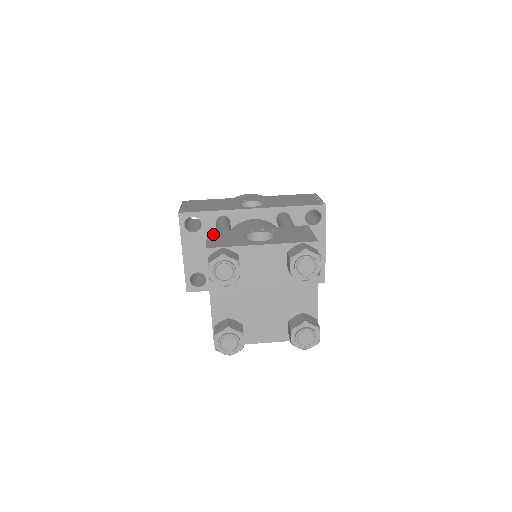
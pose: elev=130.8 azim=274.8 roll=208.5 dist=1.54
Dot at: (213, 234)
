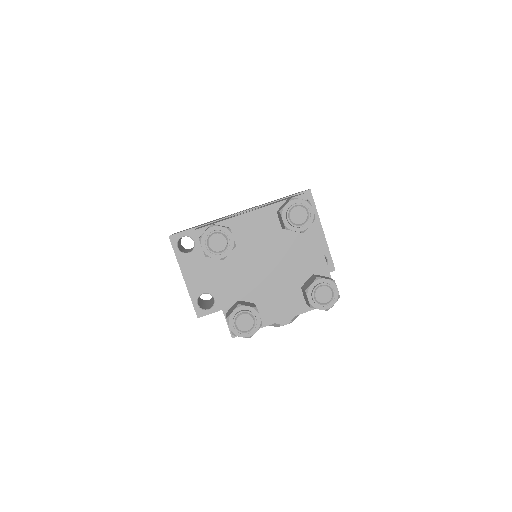
Dot at: occluded
